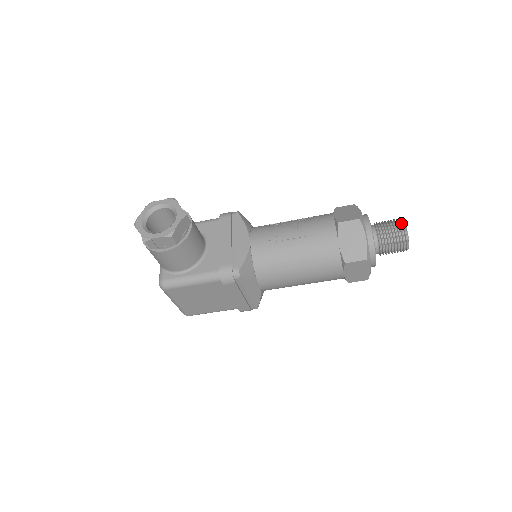
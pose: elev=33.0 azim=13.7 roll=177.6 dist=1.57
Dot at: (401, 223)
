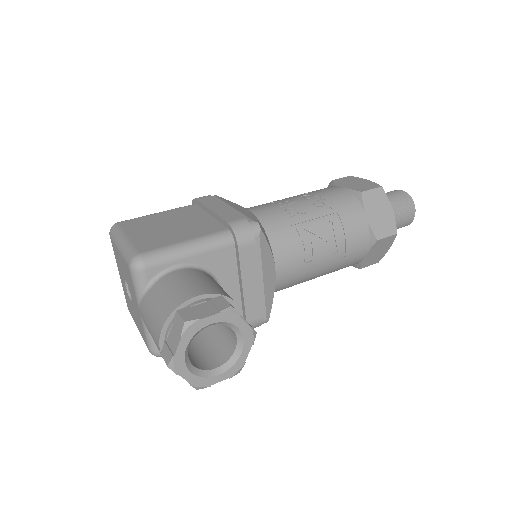
Dot at: (413, 209)
